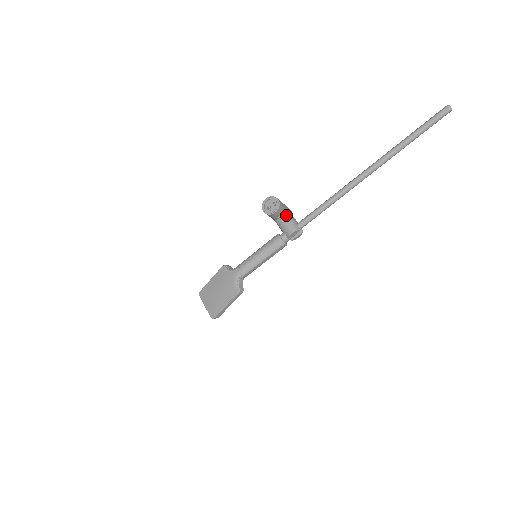
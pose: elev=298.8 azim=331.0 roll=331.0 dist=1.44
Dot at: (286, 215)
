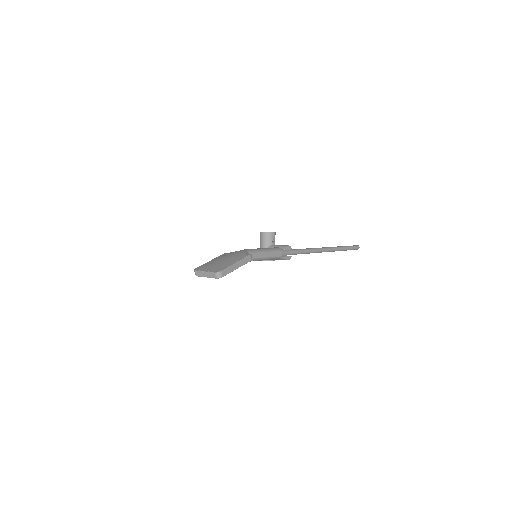
Dot at: occluded
